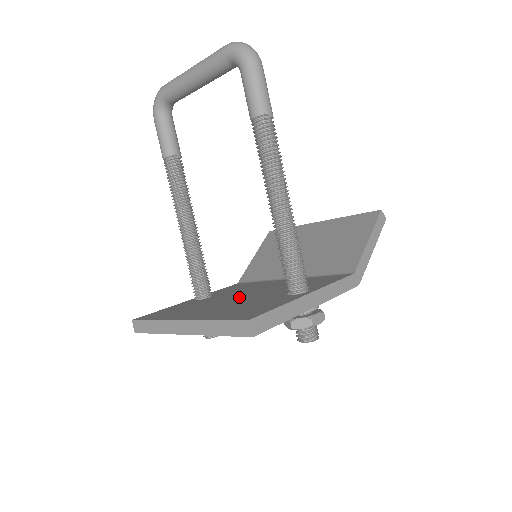
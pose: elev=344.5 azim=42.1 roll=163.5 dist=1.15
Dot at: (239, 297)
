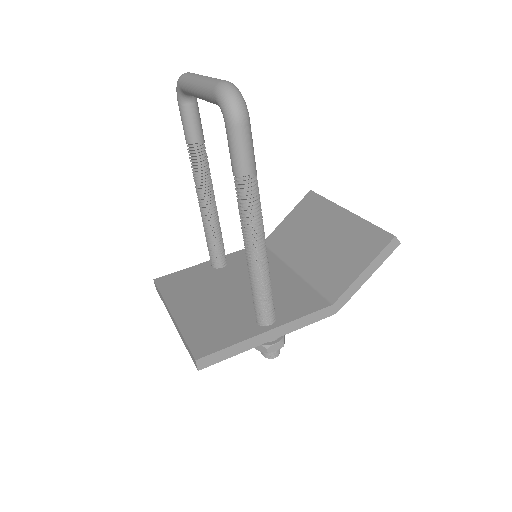
Dot at: (233, 290)
